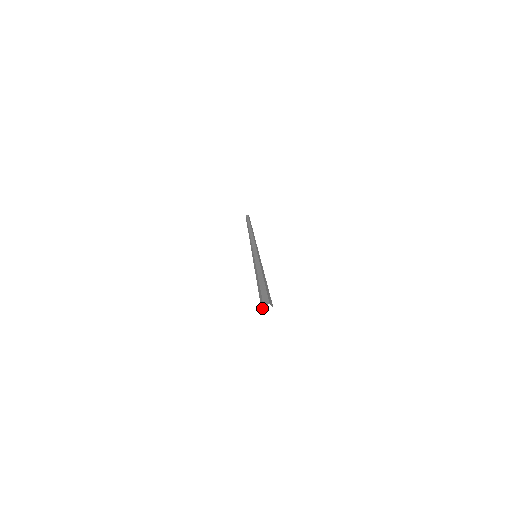
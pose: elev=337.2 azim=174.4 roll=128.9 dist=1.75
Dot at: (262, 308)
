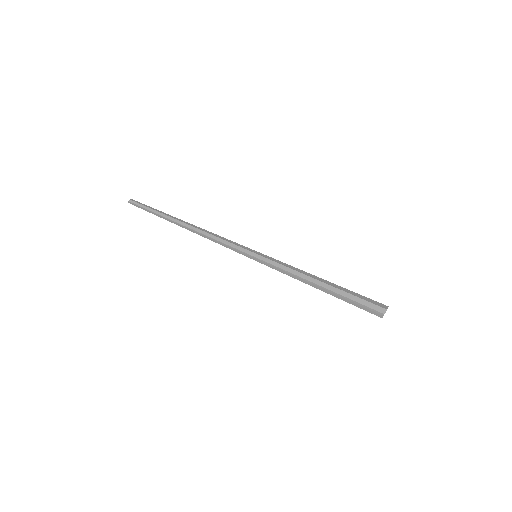
Dot at: (385, 312)
